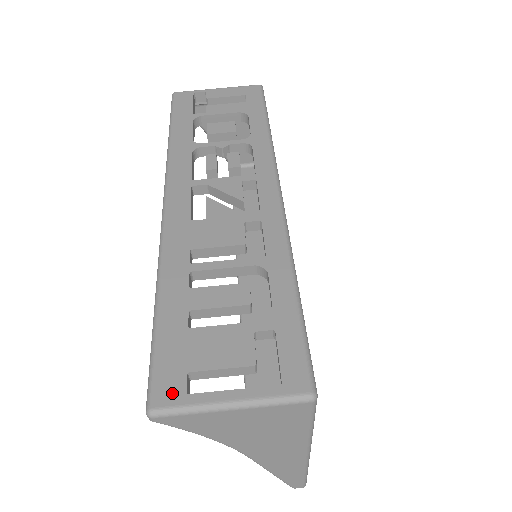
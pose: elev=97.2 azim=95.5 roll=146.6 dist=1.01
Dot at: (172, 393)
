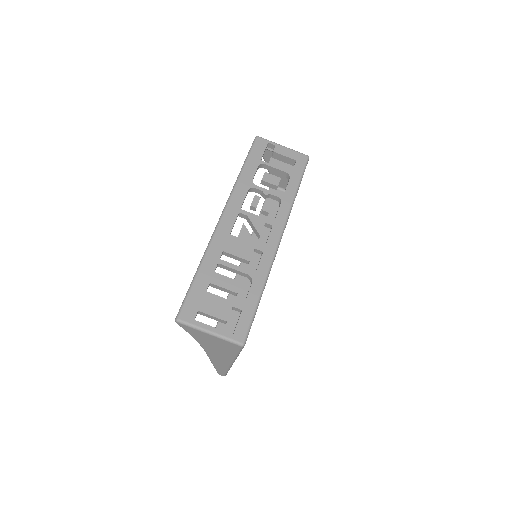
Dot at: (189, 316)
